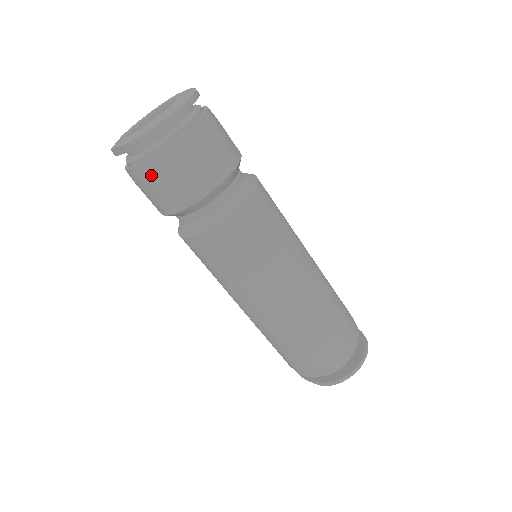
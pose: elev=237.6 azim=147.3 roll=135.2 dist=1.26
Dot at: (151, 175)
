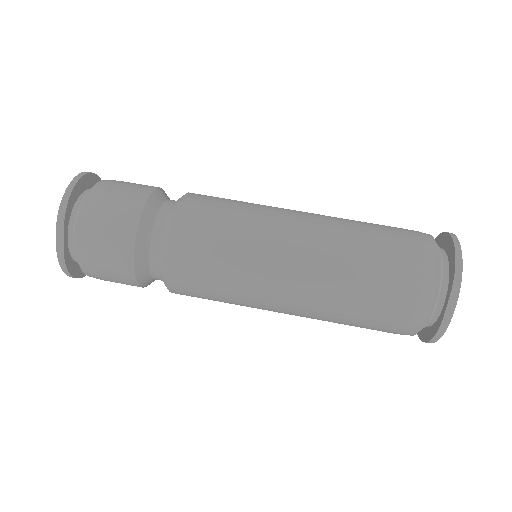
Dot at: (92, 218)
